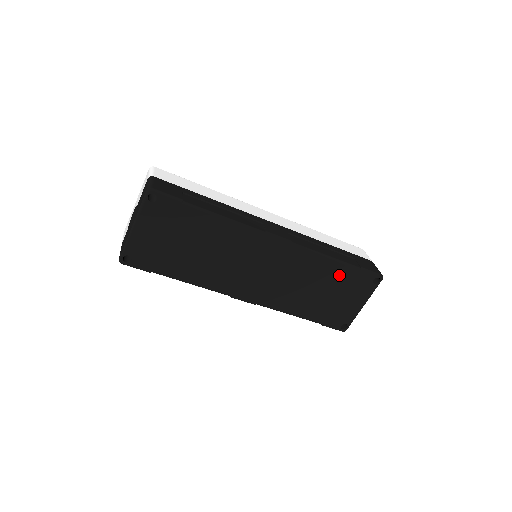
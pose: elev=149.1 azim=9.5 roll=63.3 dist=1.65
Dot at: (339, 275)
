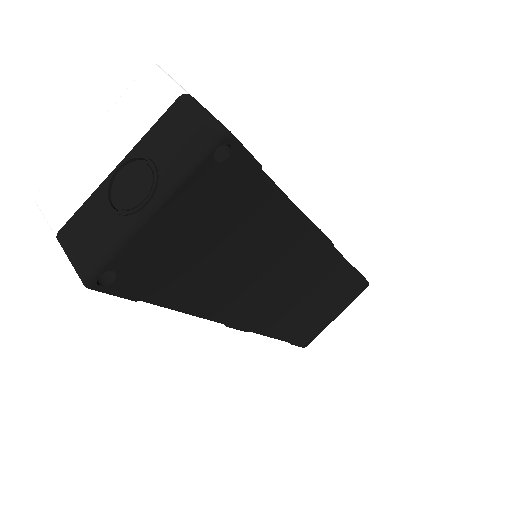
Dot at: (343, 285)
